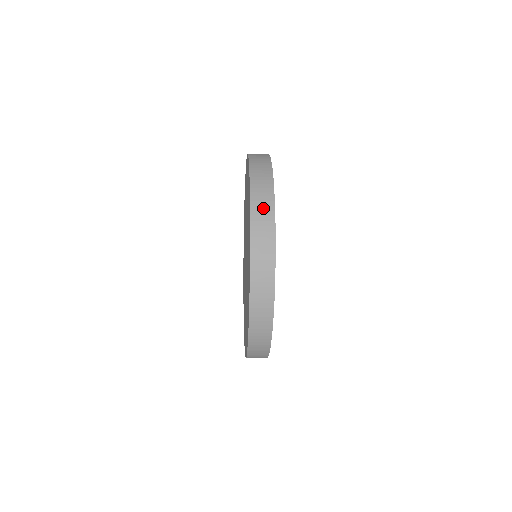
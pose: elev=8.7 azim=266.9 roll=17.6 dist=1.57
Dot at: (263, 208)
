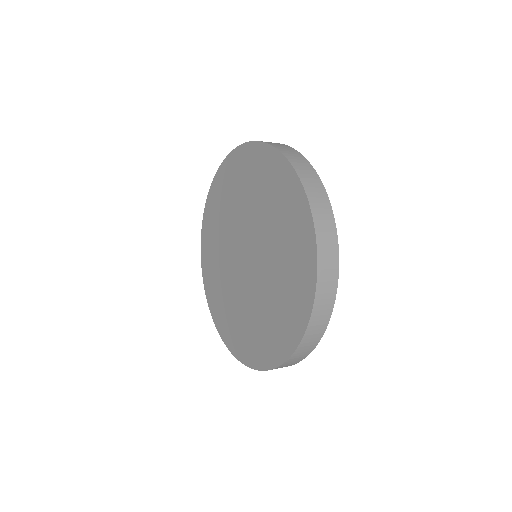
Dot at: (326, 229)
